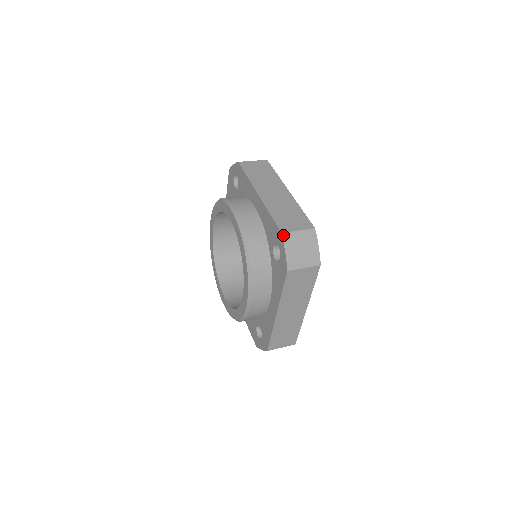
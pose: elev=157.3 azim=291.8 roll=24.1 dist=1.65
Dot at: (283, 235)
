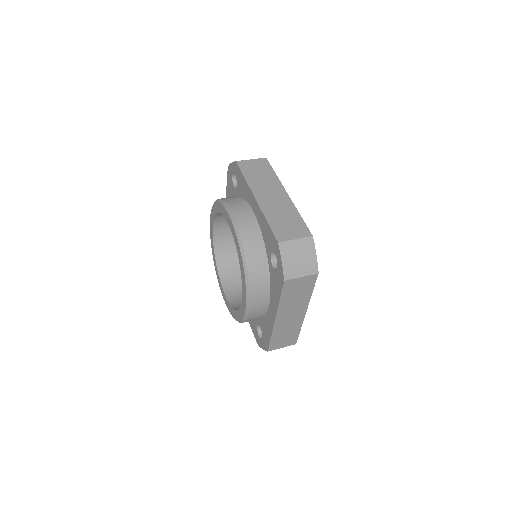
Dot at: (279, 245)
